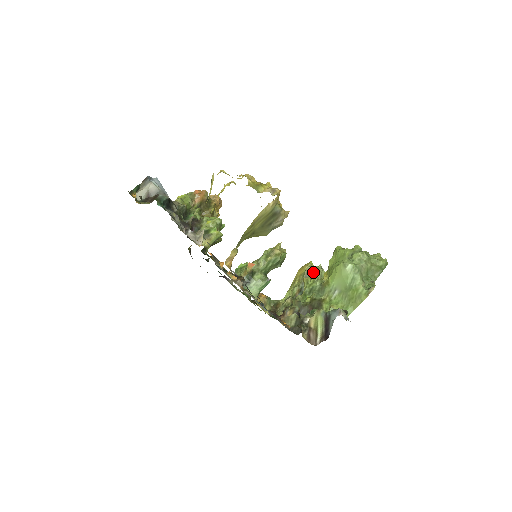
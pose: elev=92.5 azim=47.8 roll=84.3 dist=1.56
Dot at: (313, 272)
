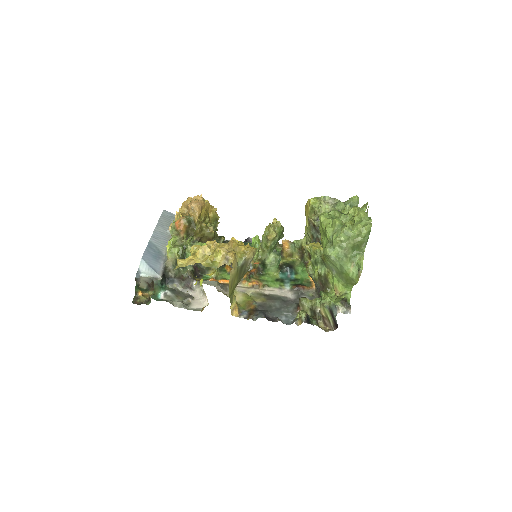
Dot at: (316, 217)
